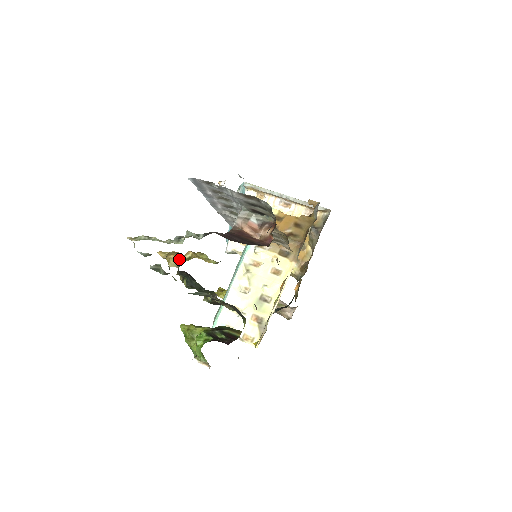
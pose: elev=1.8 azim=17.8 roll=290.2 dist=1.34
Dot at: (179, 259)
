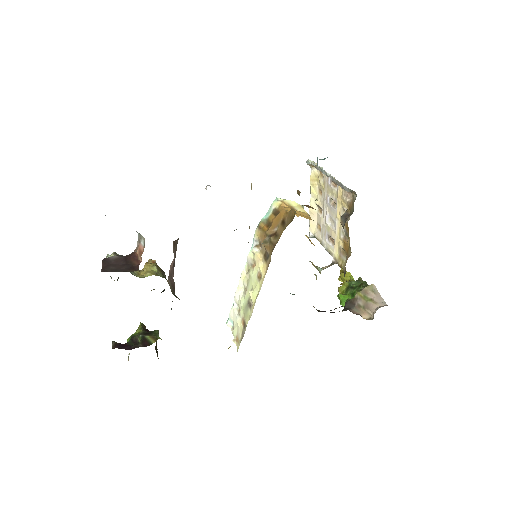
Dot at: occluded
